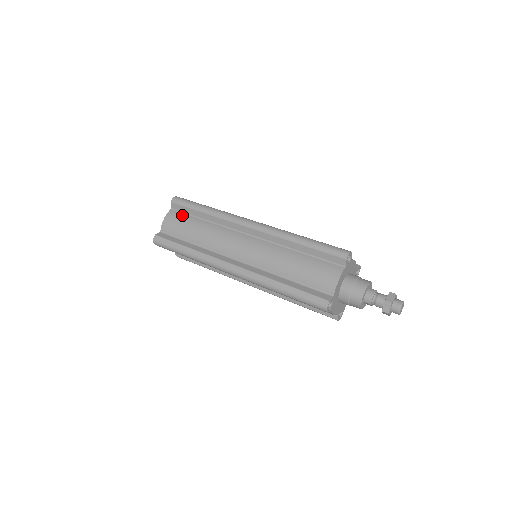
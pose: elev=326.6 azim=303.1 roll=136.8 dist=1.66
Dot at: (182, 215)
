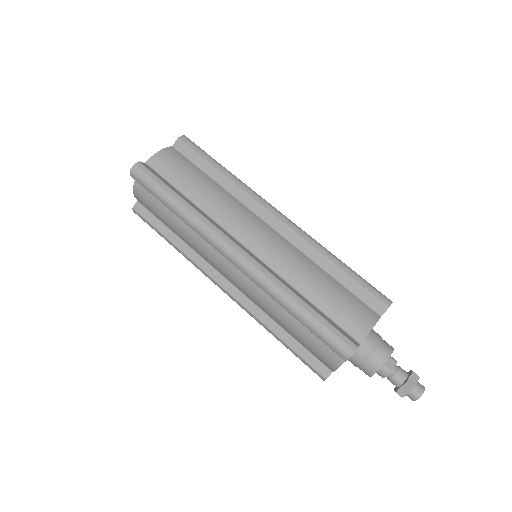
Dot at: (151, 196)
